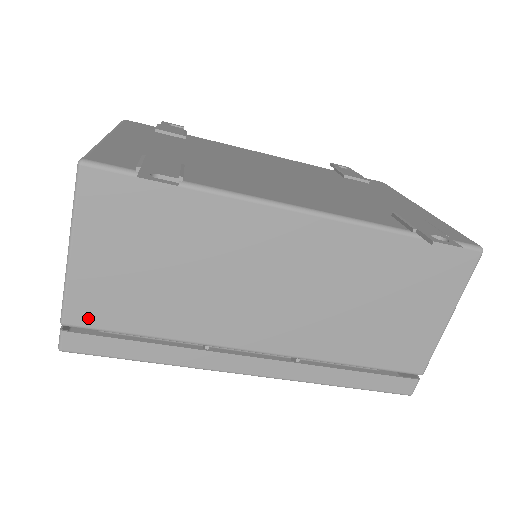
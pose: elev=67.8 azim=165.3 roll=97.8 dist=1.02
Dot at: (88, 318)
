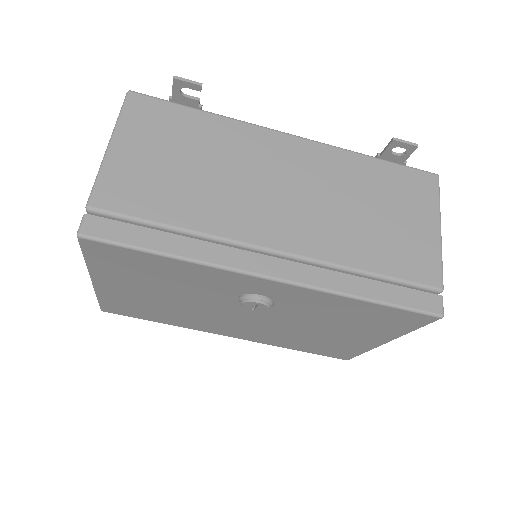
Dot at: (113, 203)
